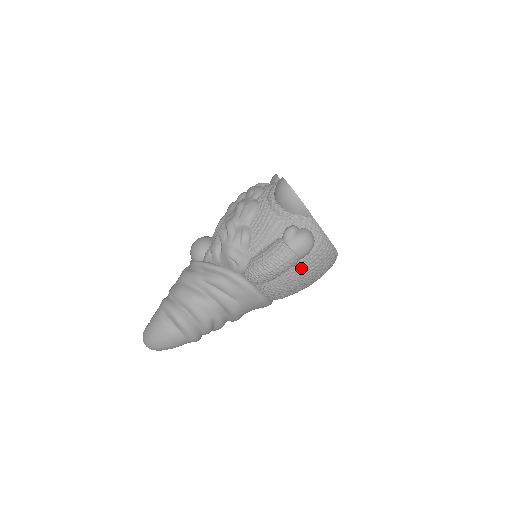
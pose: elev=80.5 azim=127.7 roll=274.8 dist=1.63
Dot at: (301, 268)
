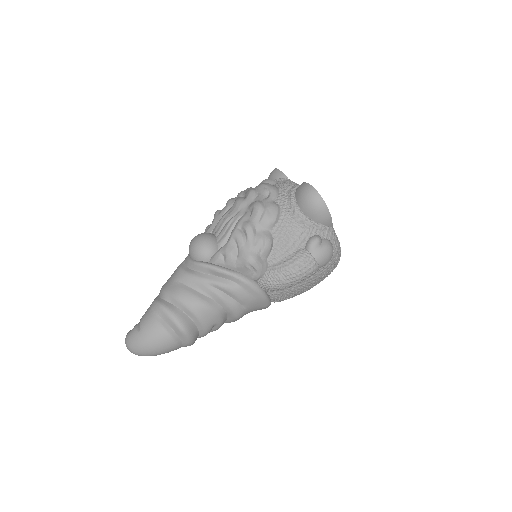
Dot at: (315, 277)
